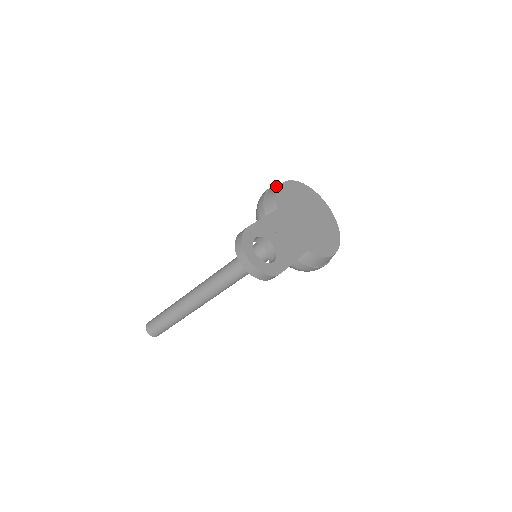
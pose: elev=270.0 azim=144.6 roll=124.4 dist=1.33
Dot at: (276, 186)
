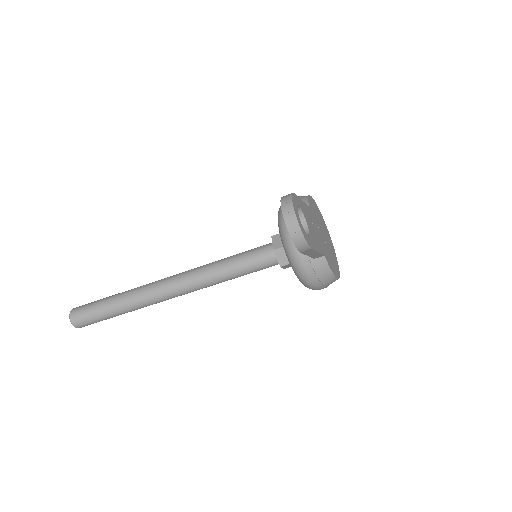
Dot at: occluded
